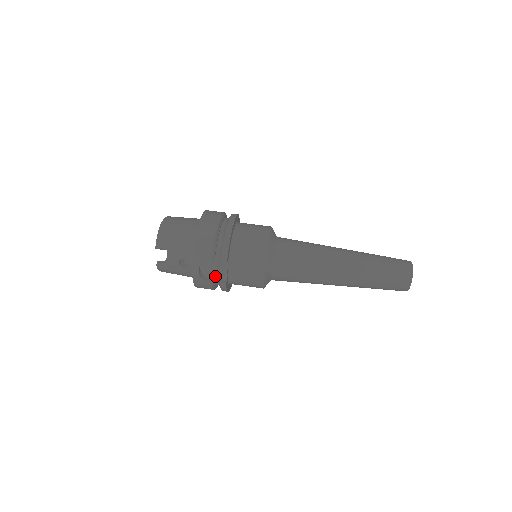
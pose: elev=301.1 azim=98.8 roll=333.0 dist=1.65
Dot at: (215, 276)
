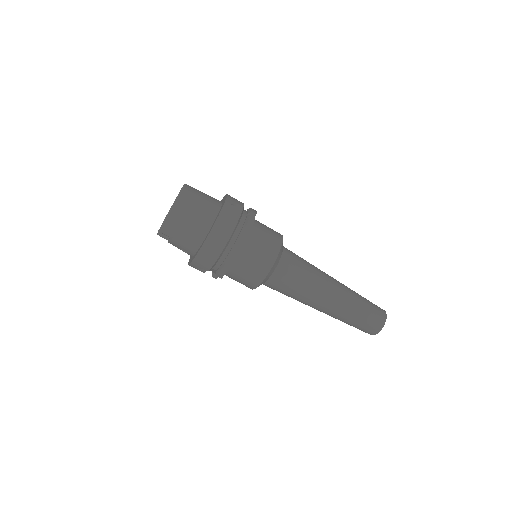
Dot at: occluded
